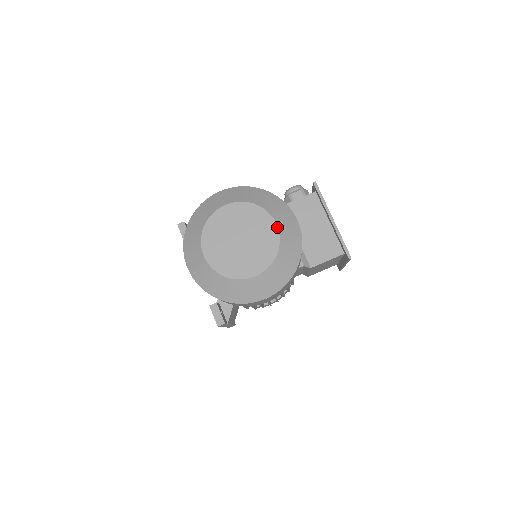
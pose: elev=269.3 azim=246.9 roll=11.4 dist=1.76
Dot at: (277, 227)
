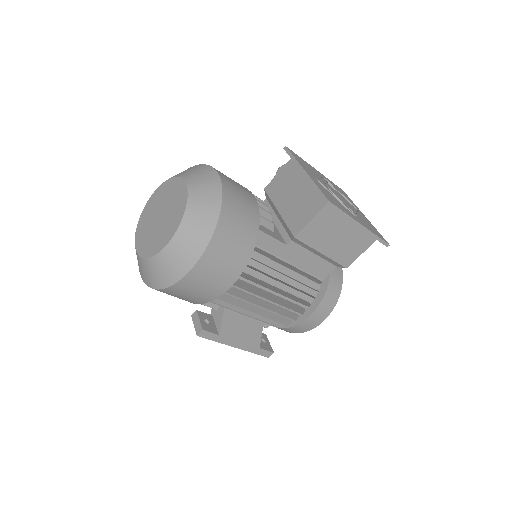
Dot at: (186, 186)
